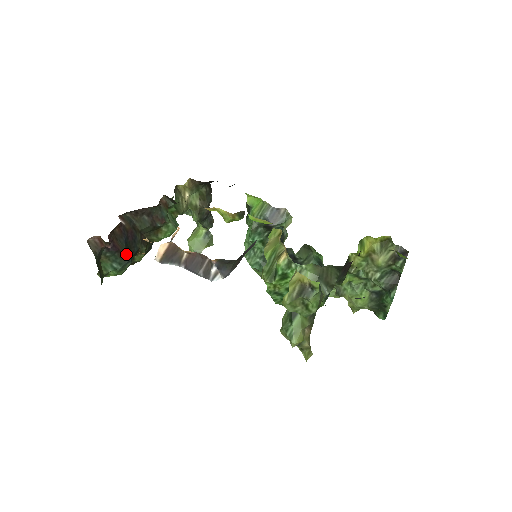
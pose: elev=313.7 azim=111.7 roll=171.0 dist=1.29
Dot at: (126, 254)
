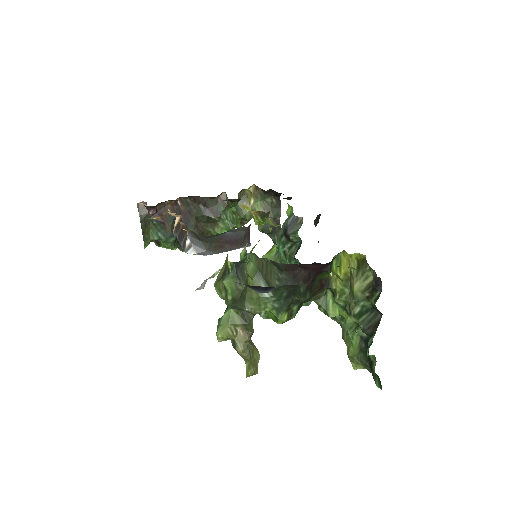
Dot at: (171, 229)
